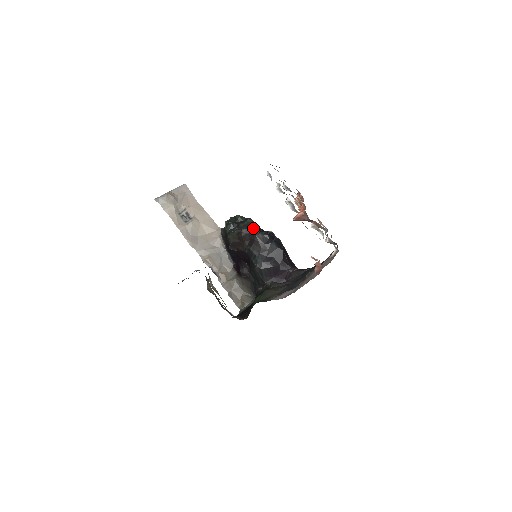
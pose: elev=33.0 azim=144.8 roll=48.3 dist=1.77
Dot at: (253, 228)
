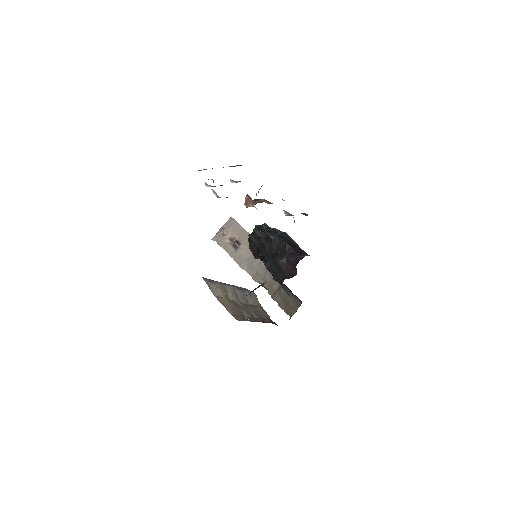
Dot at: (254, 231)
